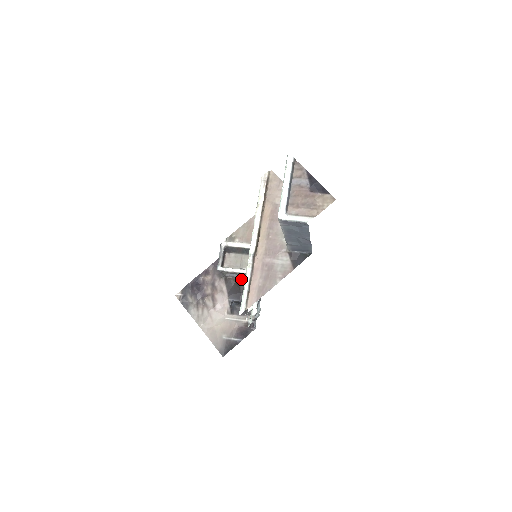
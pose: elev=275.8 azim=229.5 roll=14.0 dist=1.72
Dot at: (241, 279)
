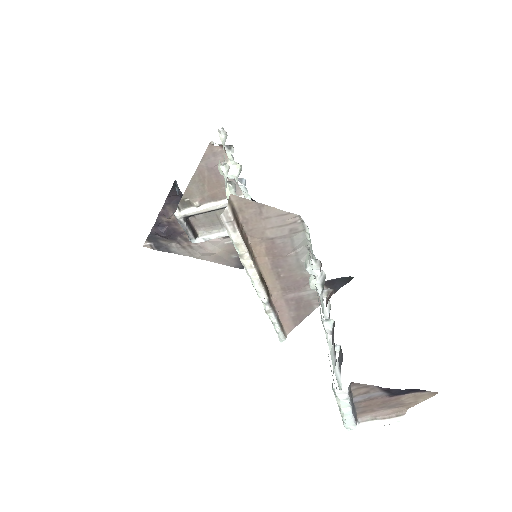
Dot at: occluded
